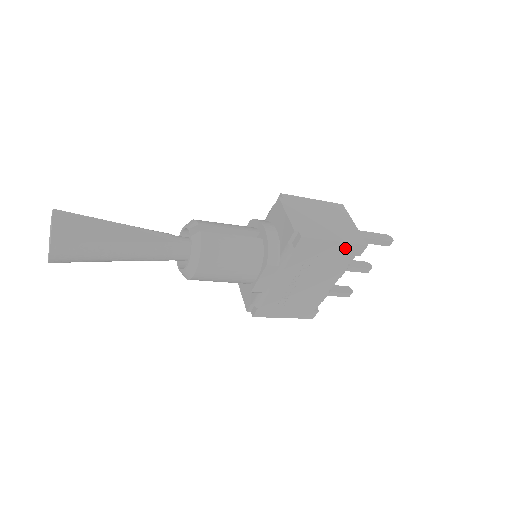
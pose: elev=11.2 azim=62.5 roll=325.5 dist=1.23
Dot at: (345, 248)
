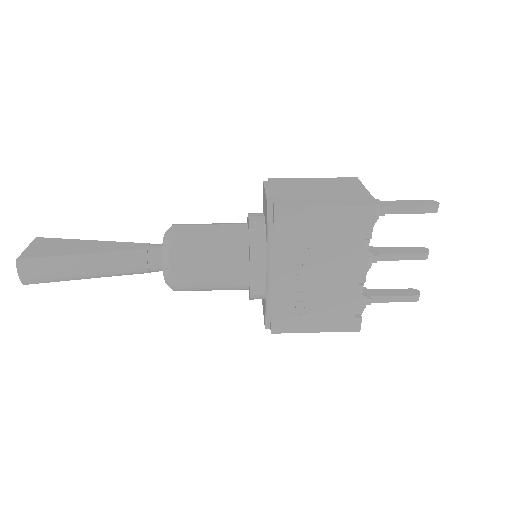
Dot at: (346, 214)
